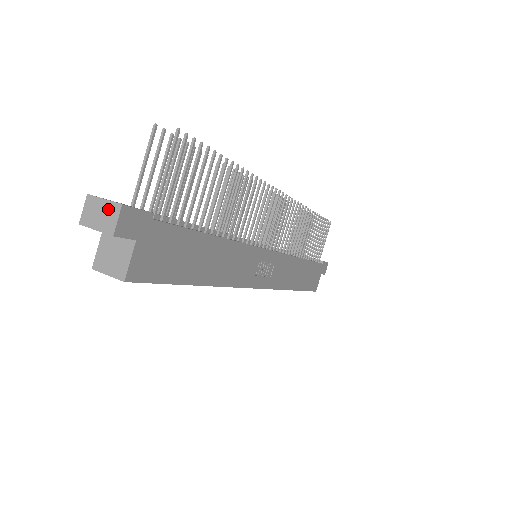
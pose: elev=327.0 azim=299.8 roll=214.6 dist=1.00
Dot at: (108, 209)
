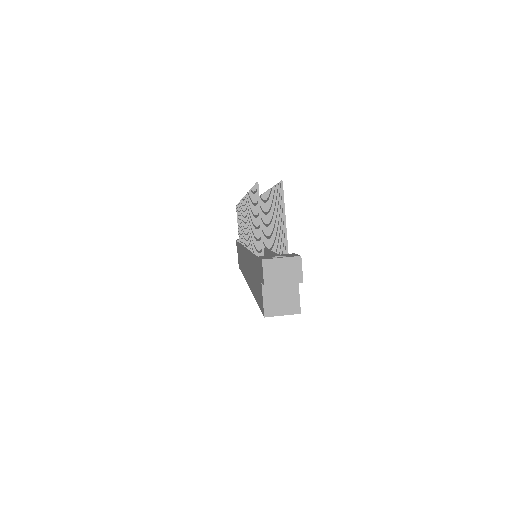
Dot at: (289, 264)
